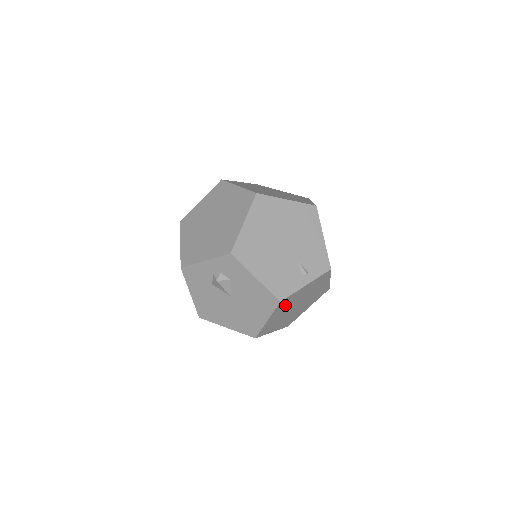
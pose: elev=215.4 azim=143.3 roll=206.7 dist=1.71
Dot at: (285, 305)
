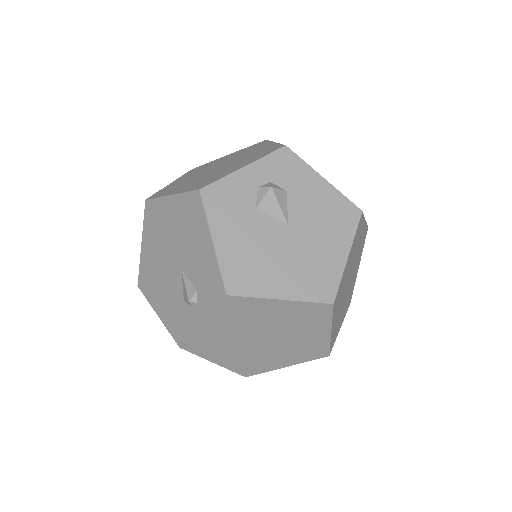
Dot at: (355, 243)
